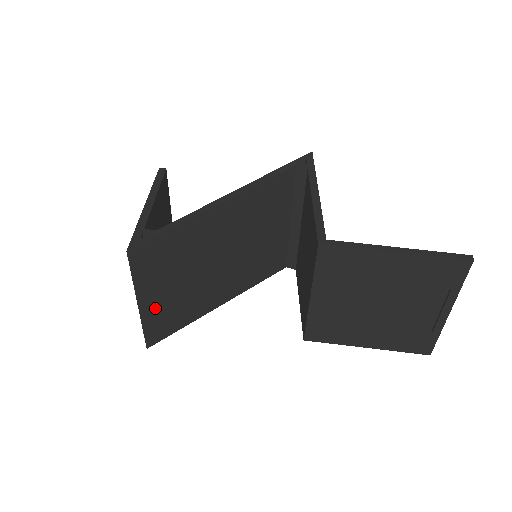
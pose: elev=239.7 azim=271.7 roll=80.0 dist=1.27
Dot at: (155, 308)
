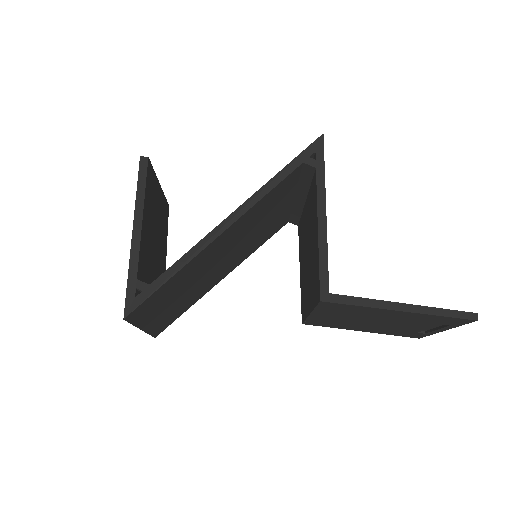
Dot at: (158, 320)
